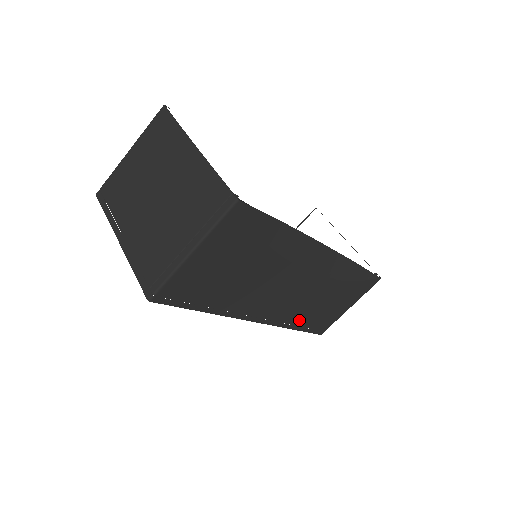
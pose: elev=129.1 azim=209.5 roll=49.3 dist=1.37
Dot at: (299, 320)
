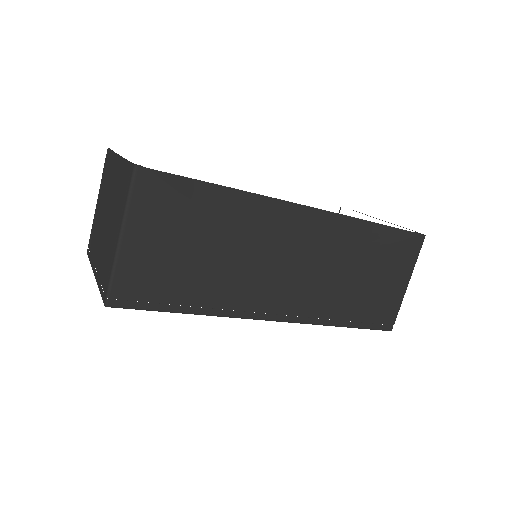
Dot at: (338, 311)
